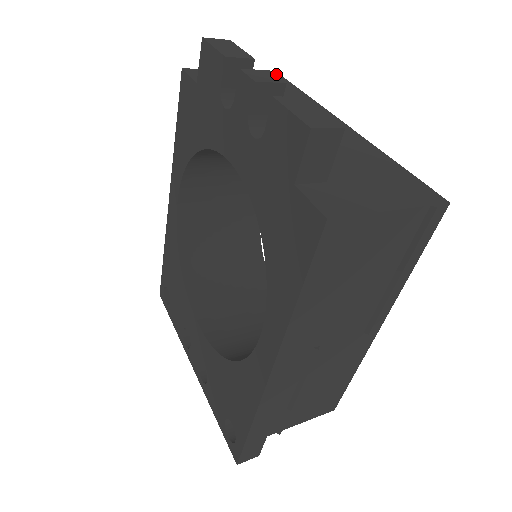
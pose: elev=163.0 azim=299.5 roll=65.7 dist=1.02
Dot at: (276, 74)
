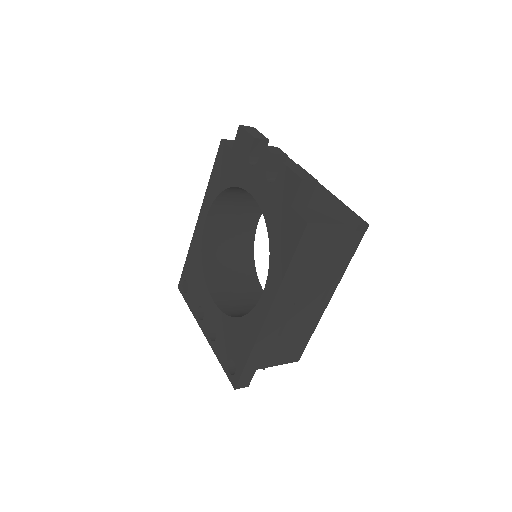
Dot at: occluded
